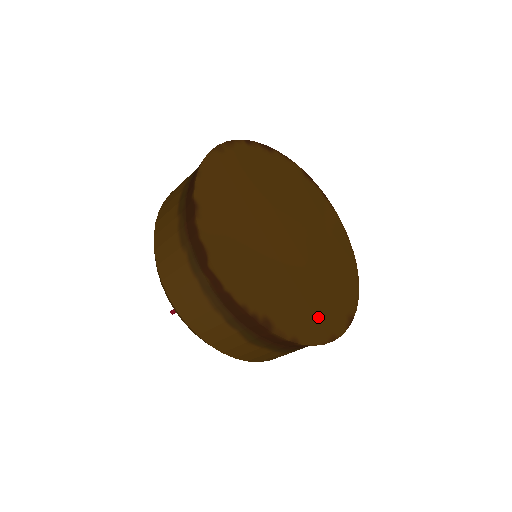
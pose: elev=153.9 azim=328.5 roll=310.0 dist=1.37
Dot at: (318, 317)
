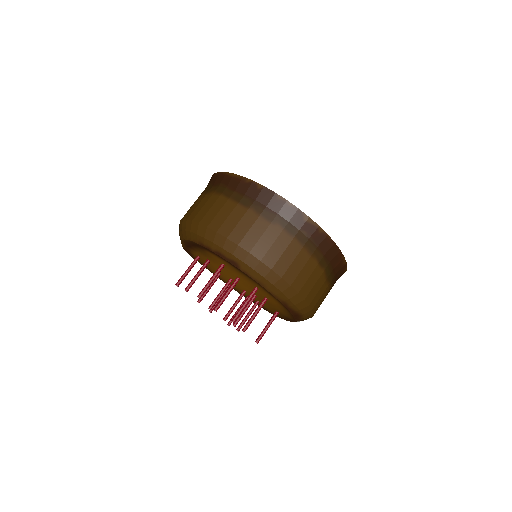
Dot at: occluded
